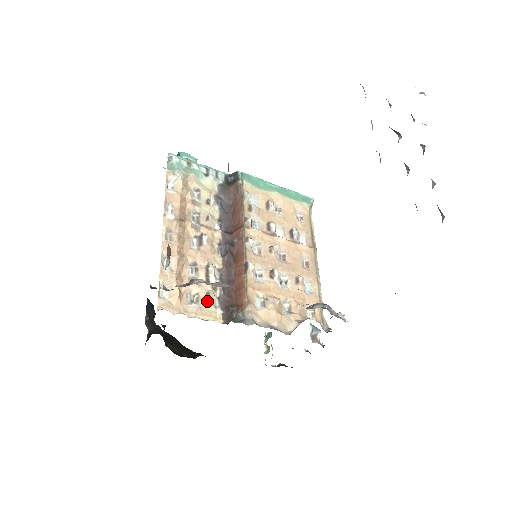
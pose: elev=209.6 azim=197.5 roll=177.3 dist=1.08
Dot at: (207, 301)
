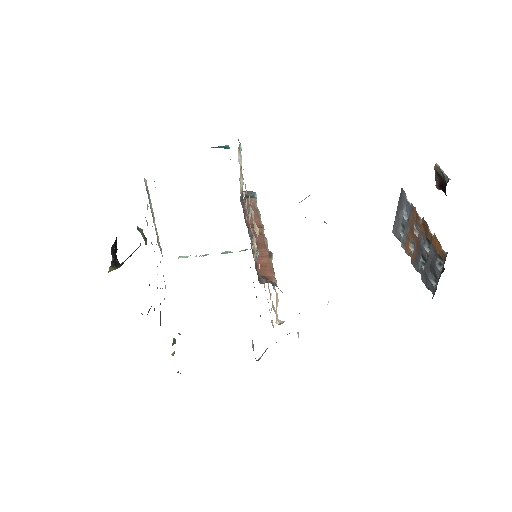
Dot at: (256, 255)
